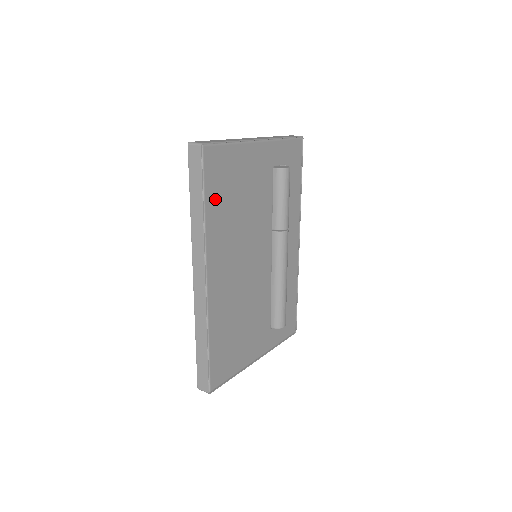
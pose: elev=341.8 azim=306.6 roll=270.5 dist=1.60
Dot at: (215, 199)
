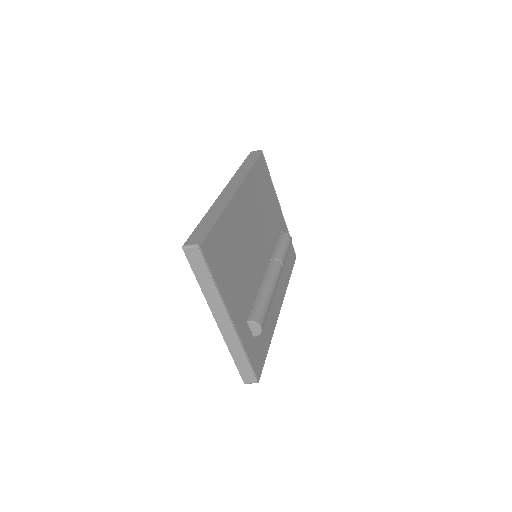
Dot at: (257, 175)
